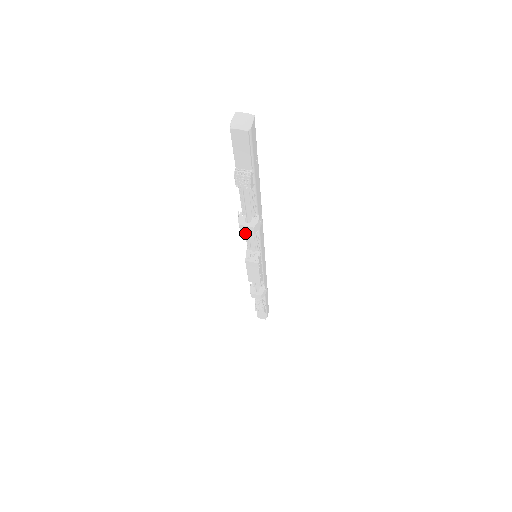
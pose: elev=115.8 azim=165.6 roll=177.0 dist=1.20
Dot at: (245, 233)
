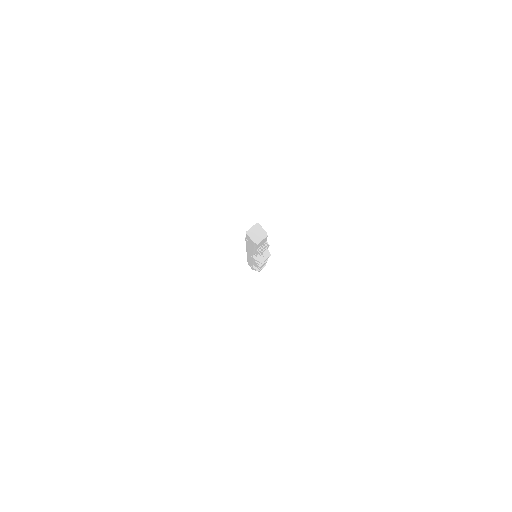
Dot at: occluded
